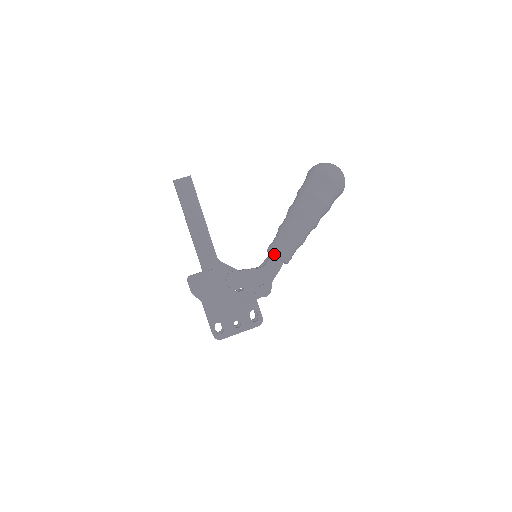
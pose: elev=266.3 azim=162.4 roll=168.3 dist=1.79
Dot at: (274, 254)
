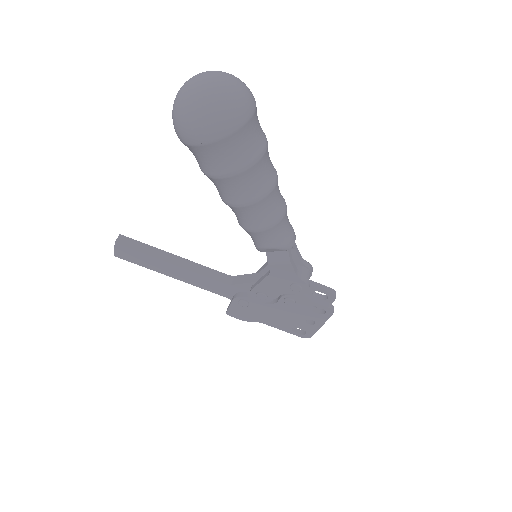
Dot at: (266, 252)
